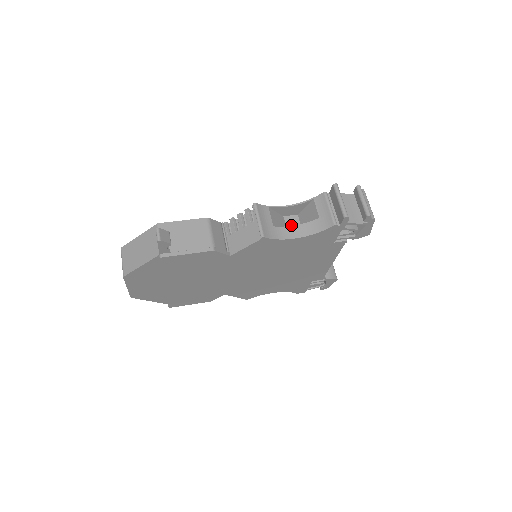
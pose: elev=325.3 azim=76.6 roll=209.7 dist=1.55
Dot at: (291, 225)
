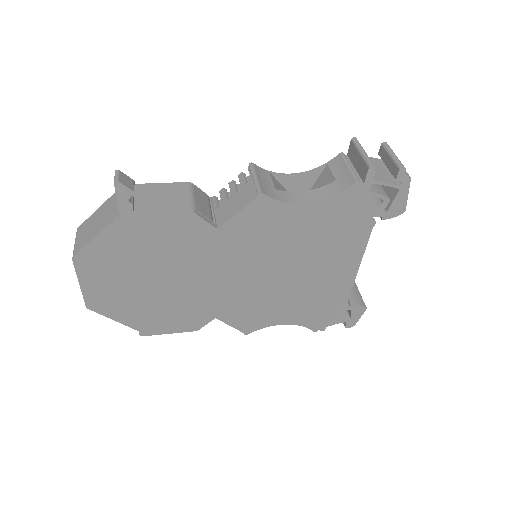
Dot at: occluded
